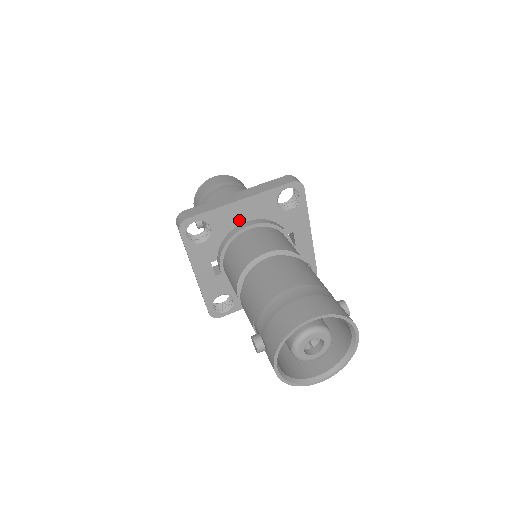
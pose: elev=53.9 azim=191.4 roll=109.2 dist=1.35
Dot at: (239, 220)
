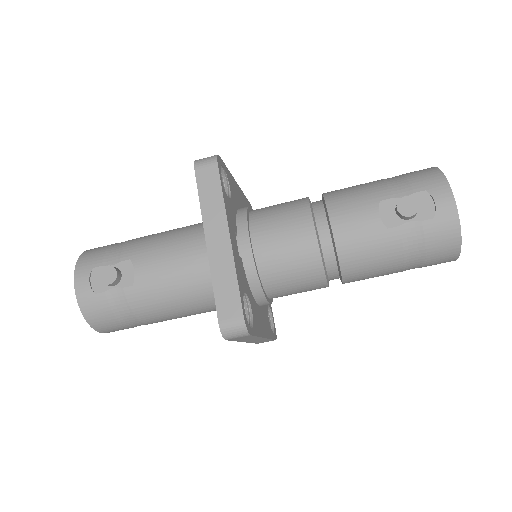
Dot at: (239, 204)
